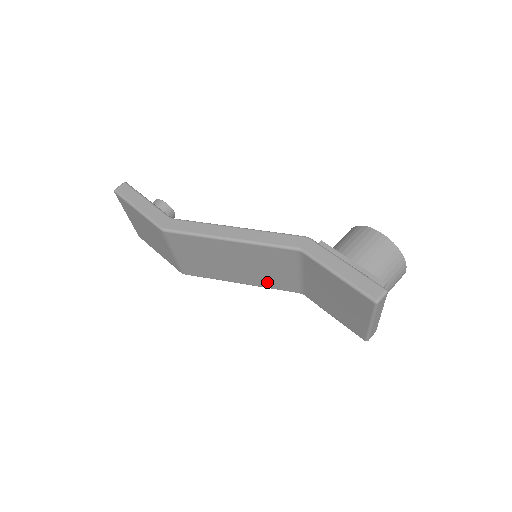
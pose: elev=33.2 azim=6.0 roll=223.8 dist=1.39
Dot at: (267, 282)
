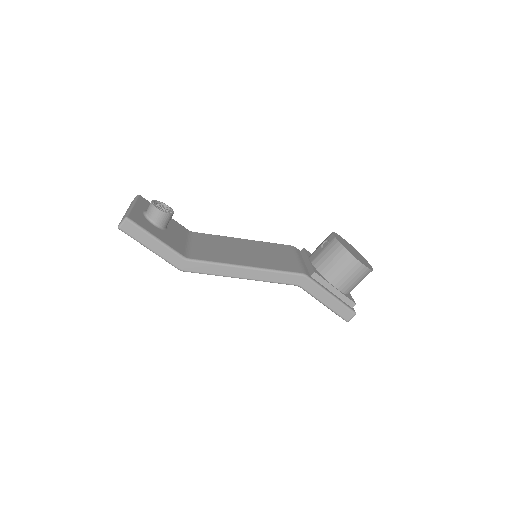
Dot at: occluded
